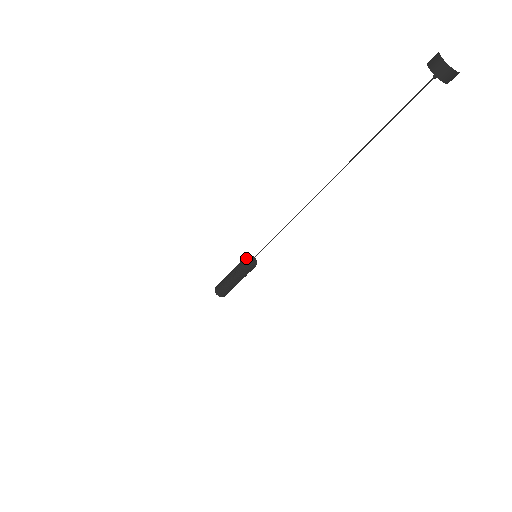
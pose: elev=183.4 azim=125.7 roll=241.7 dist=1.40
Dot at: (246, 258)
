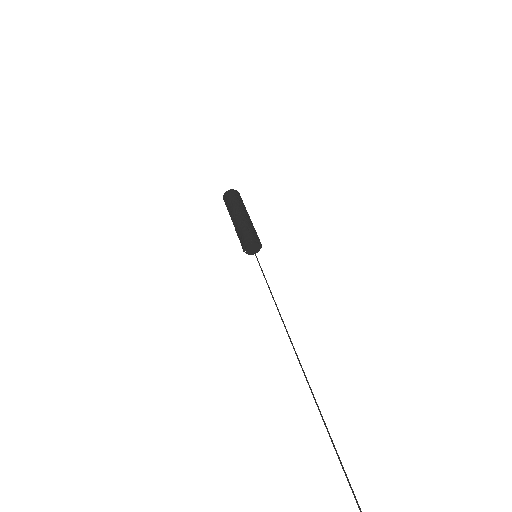
Dot at: (245, 247)
